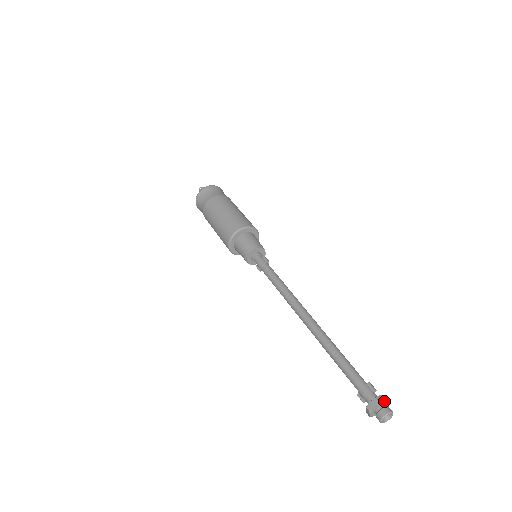
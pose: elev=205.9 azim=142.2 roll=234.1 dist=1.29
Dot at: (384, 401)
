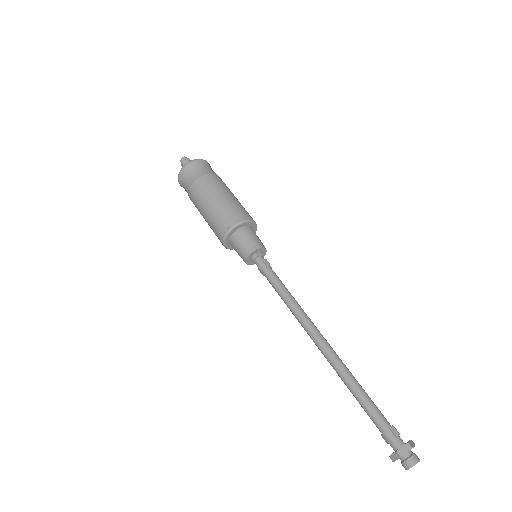
Dot at: (407, 452)
